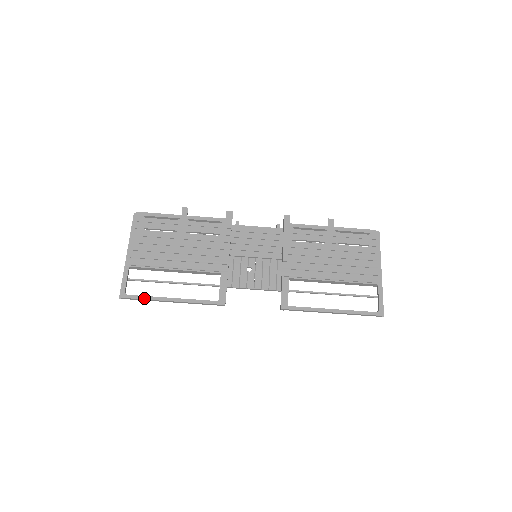
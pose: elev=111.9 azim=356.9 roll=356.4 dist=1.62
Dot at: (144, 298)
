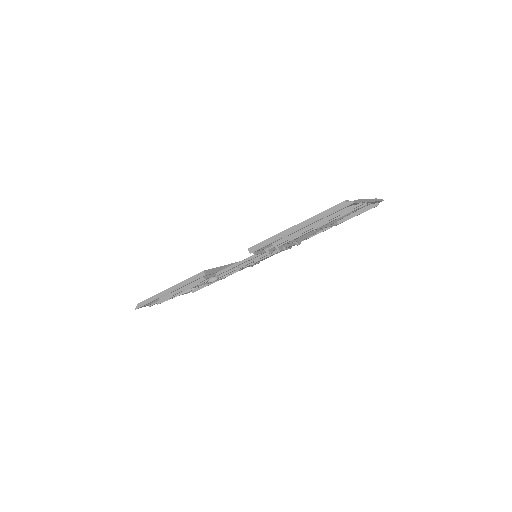
Dot at: (150, 298)
